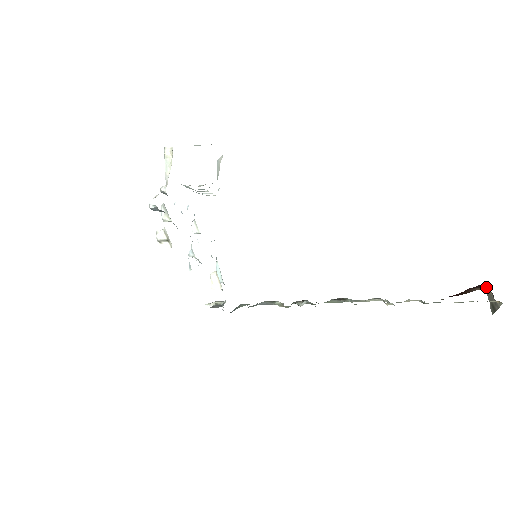
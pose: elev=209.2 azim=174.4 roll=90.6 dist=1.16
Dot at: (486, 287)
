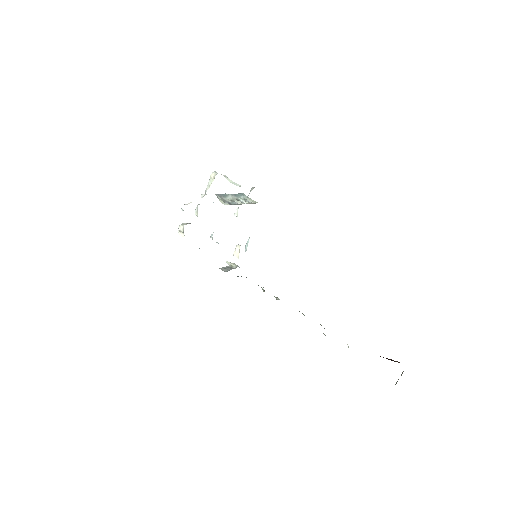
Dot at: occluded
